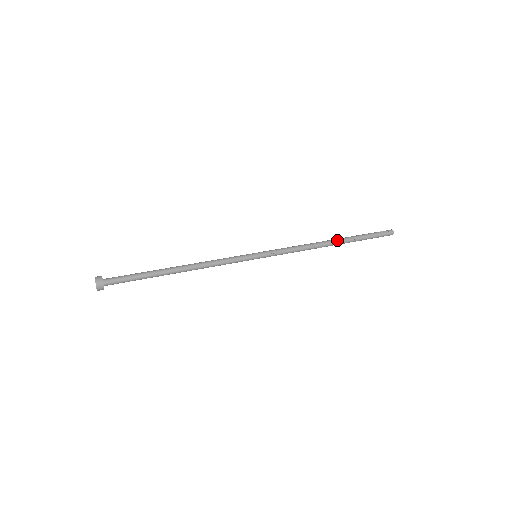
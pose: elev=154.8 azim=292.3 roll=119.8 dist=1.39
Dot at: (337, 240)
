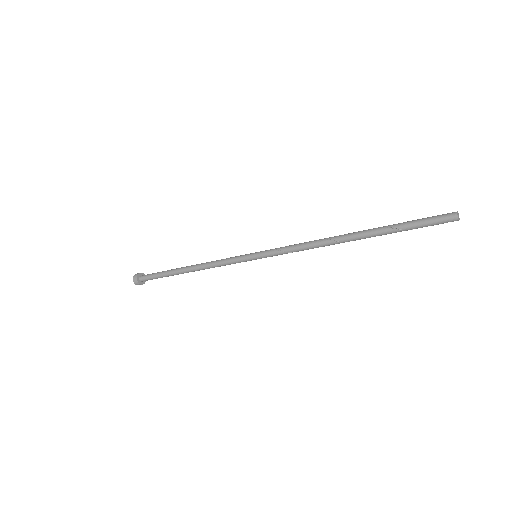
Dot at: (356, 233)
